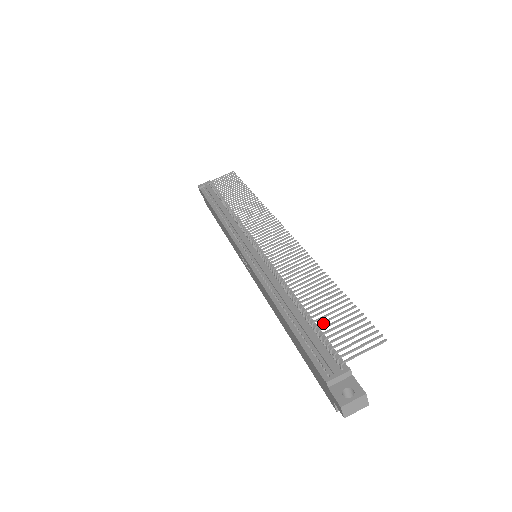
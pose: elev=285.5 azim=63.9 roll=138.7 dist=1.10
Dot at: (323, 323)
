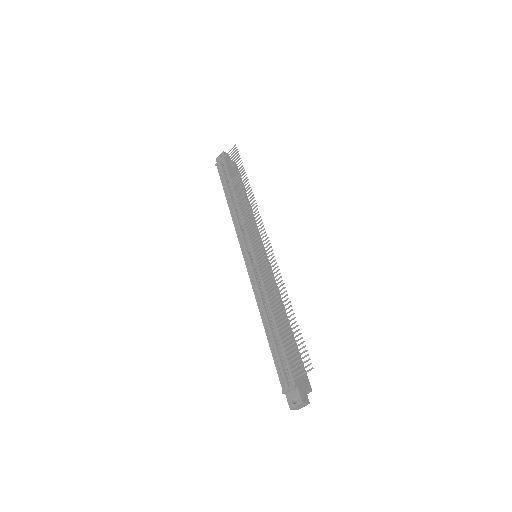
Dot at: (283, 346)
